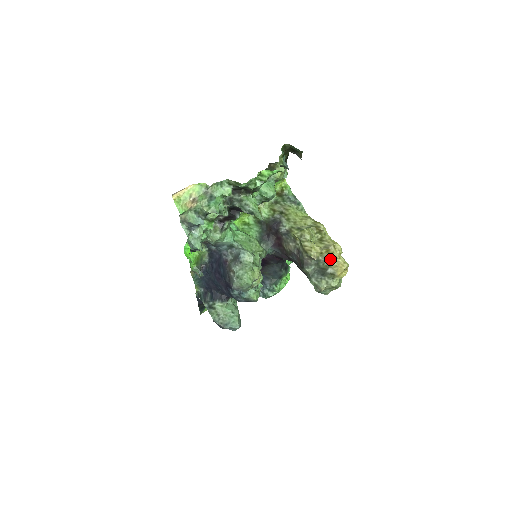
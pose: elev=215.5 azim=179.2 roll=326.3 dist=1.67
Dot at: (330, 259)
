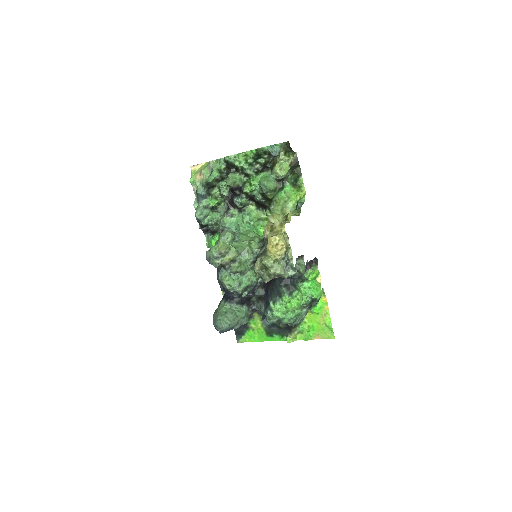
Dot at: occluded
